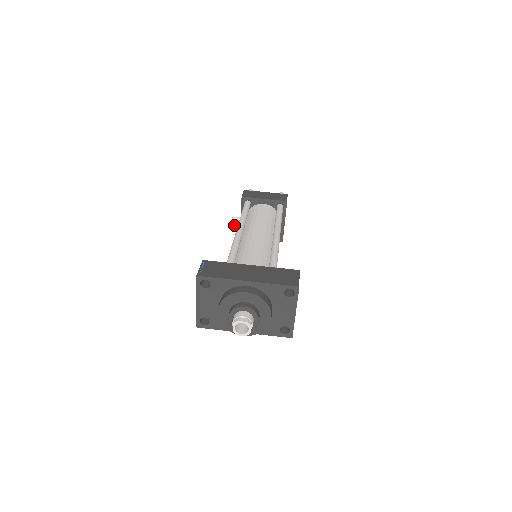
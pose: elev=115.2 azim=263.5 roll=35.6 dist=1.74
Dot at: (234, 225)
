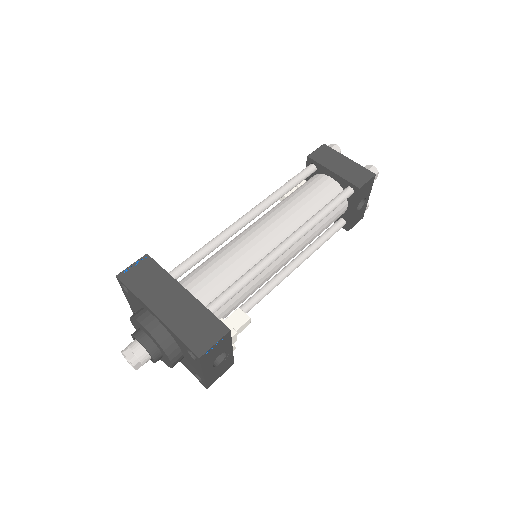
Dot at: occluded
